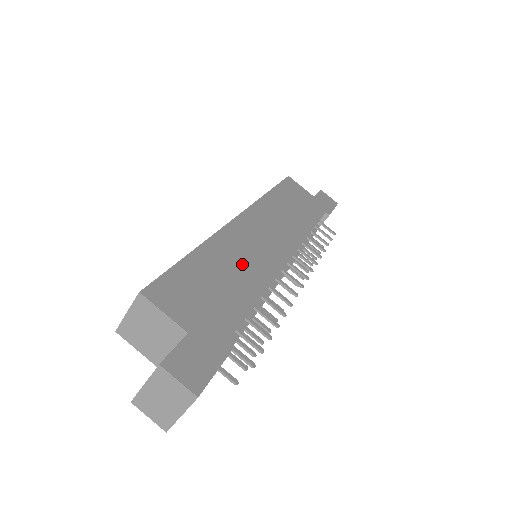
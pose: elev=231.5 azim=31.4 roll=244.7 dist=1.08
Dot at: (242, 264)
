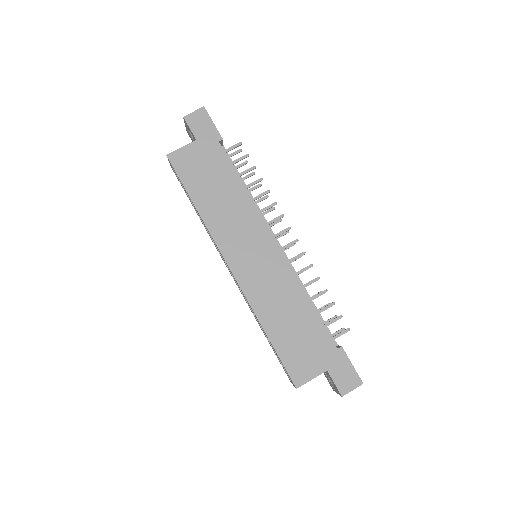
Dot at: (280, 298)
